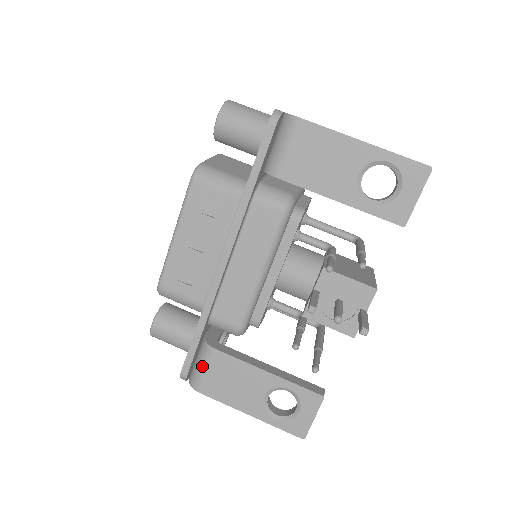
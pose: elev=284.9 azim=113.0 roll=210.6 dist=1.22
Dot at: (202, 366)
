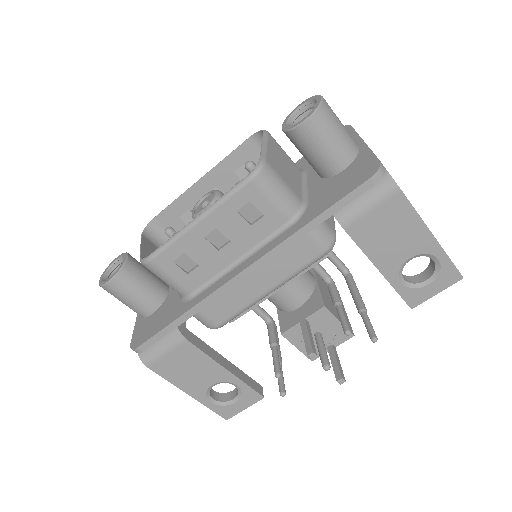
Dot at: (164, 348)
